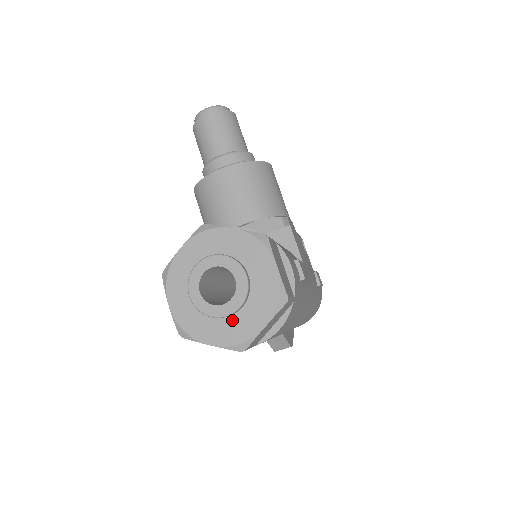
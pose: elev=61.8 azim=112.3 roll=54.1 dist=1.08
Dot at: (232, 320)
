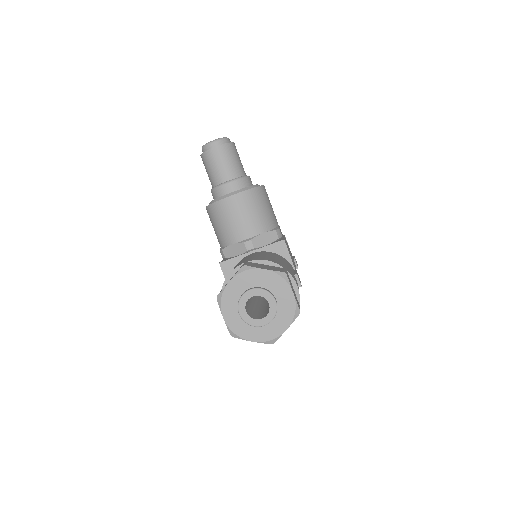
Dot at: (266, 326)
